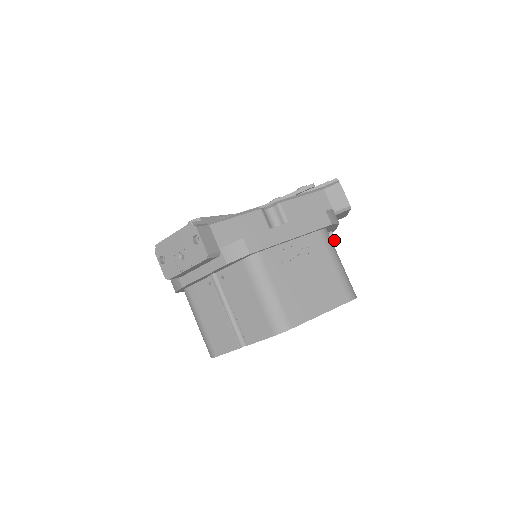
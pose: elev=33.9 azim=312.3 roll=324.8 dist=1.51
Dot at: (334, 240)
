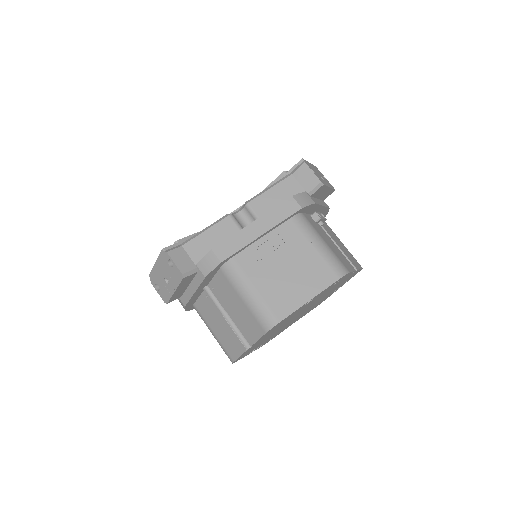
Dot at: (324, 219)
